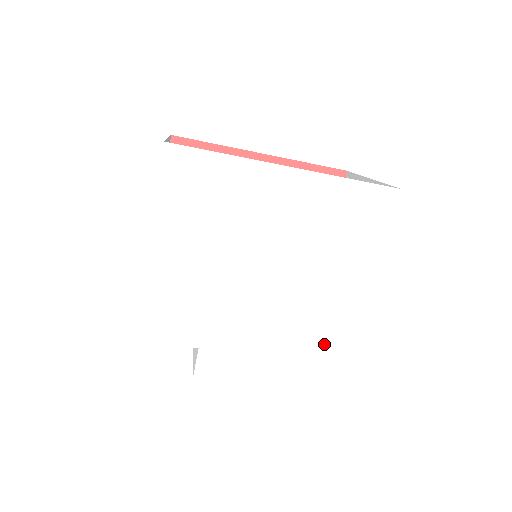
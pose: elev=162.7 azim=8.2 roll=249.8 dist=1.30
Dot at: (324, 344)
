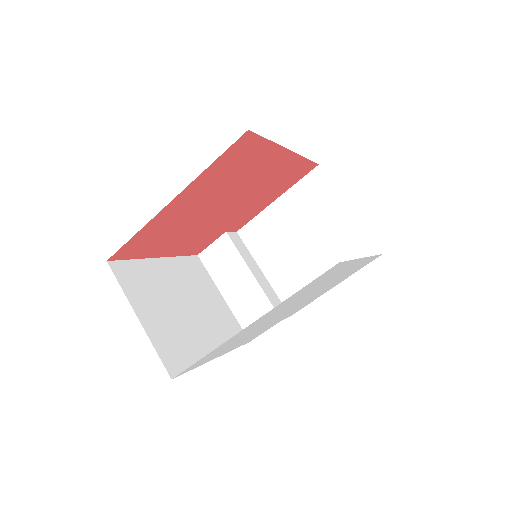
Dot at: occluded
